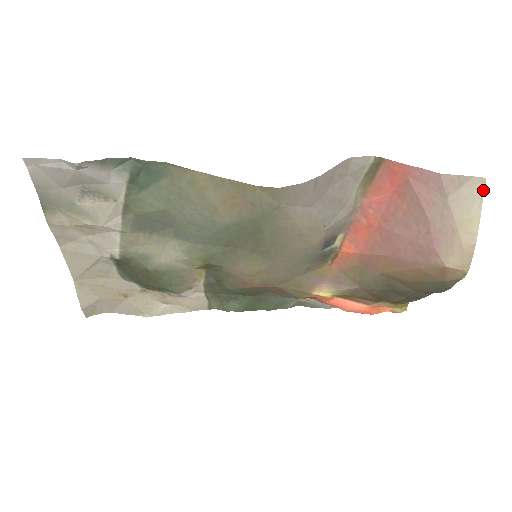
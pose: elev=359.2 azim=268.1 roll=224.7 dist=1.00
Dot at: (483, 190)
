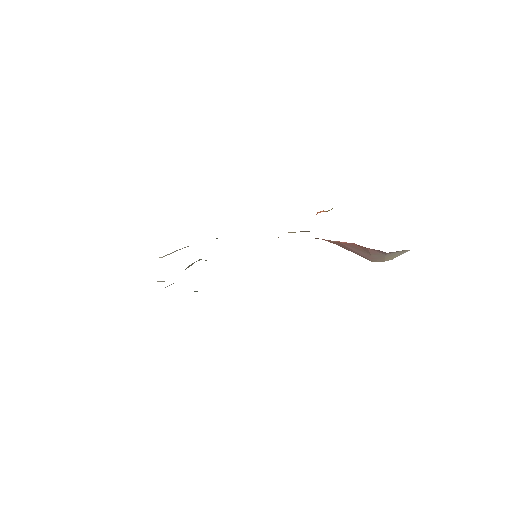
Dot at: occluded
